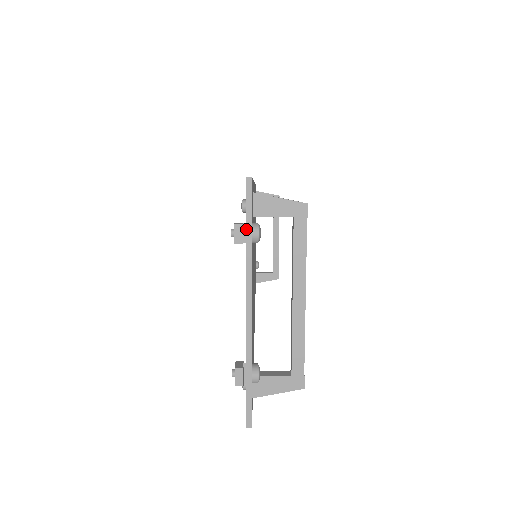
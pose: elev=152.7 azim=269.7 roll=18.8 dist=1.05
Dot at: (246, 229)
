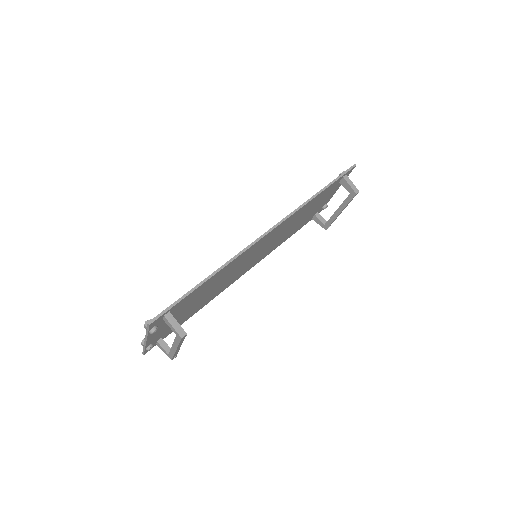
Dot at: (146, 330)
